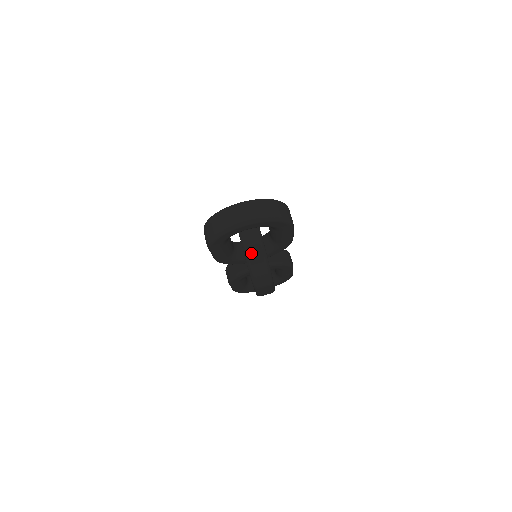
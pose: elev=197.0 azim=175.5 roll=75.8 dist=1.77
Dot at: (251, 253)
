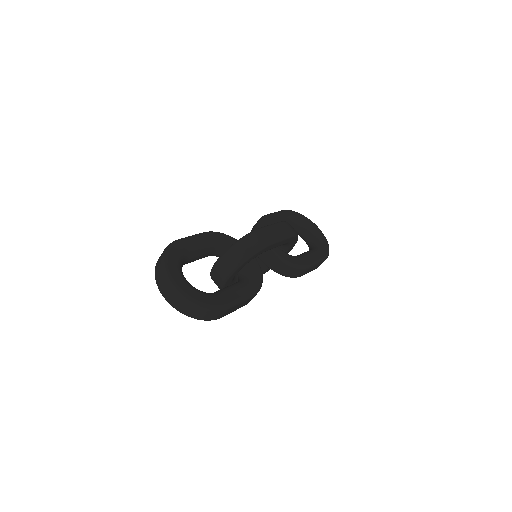
Dot at: (214, 274)
